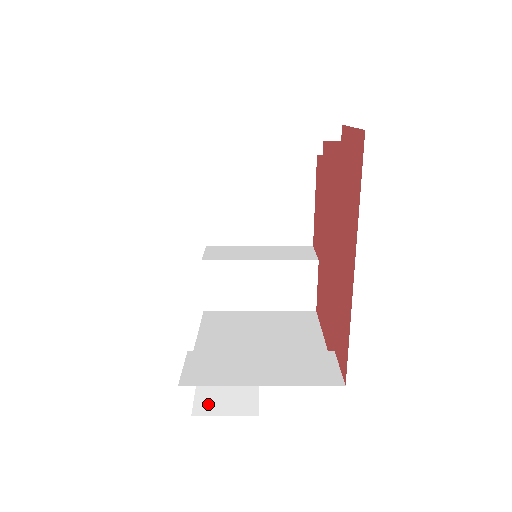
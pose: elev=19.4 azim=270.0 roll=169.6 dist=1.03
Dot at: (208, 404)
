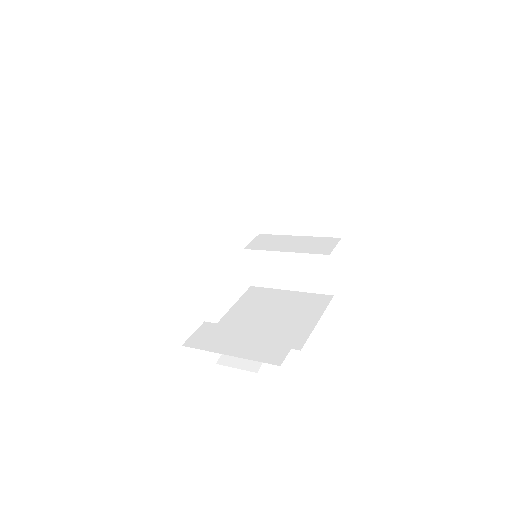
Dot at: (230, 357)
